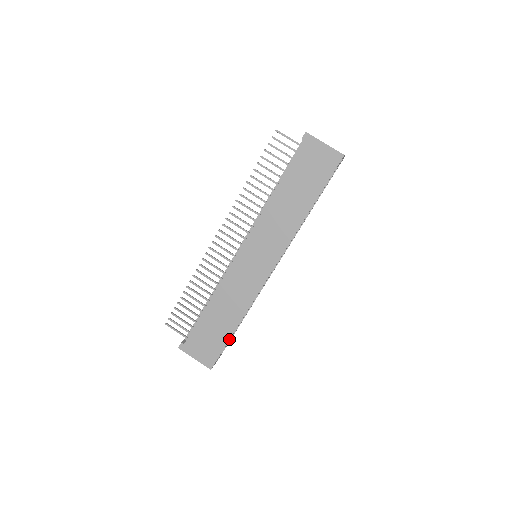
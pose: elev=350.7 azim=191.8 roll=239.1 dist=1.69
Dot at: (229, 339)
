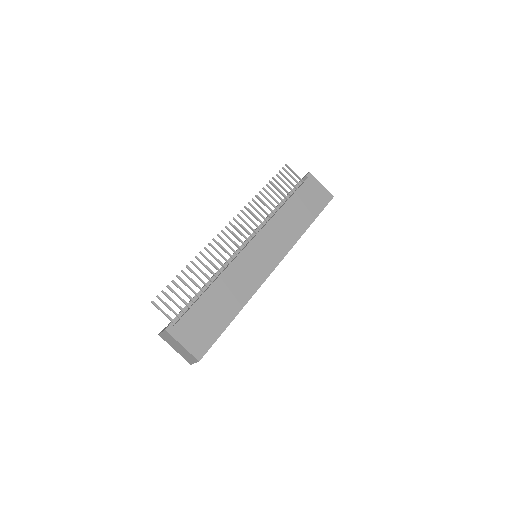
Dot at: occluded
